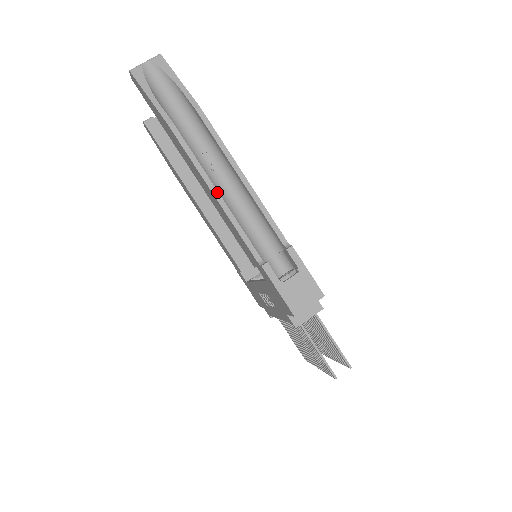
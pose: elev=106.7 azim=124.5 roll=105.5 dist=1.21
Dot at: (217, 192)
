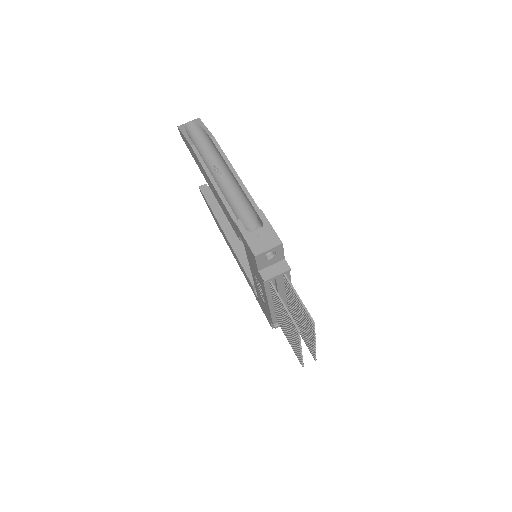
Dot at: (214, 180)
